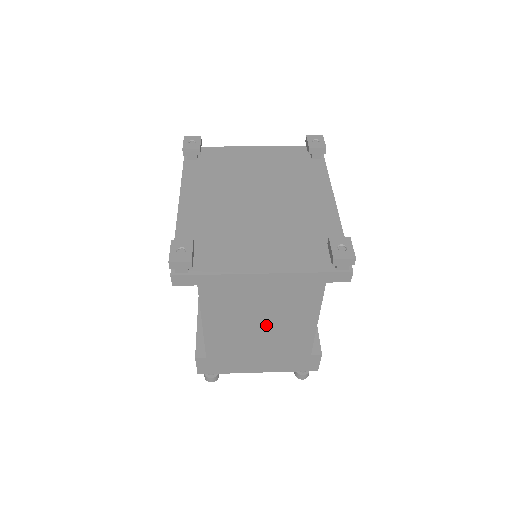
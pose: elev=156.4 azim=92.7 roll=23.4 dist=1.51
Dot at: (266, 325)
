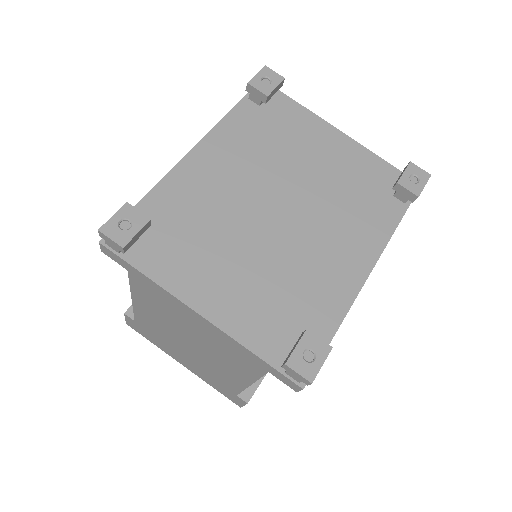
Dot at: (196, 347)
